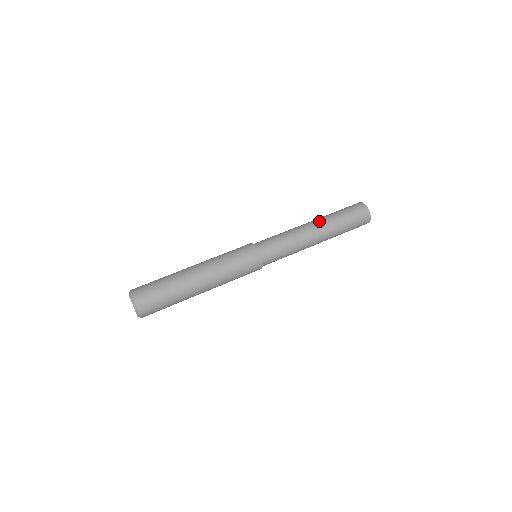
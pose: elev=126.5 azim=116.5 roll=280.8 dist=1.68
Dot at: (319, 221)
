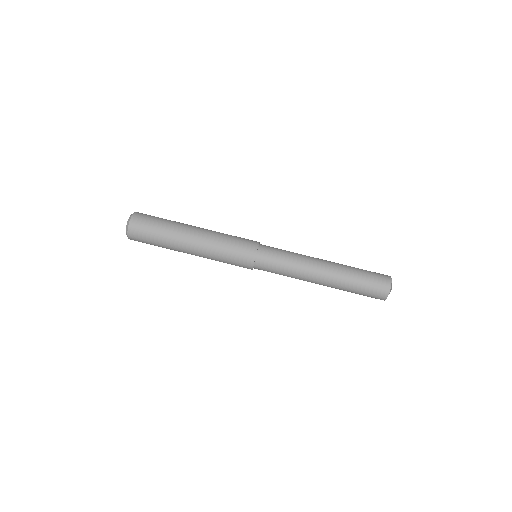
Dot at: (334, 262)
